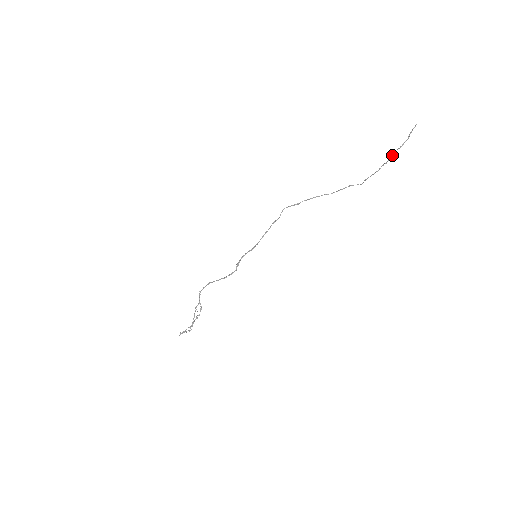
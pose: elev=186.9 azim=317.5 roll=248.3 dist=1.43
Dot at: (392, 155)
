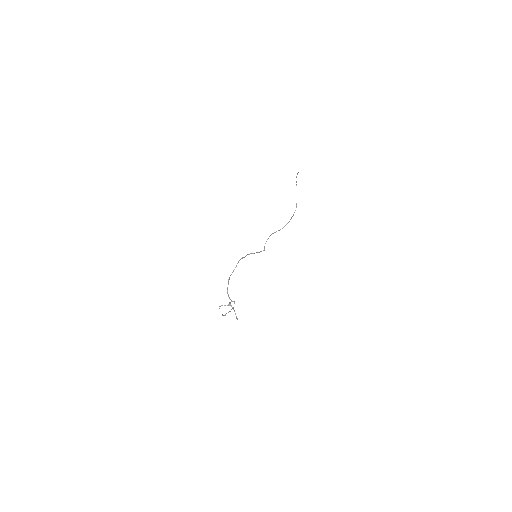
Dot at: (296, 181)
